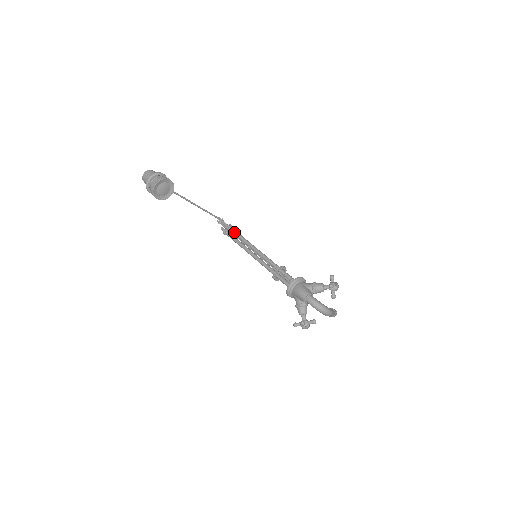
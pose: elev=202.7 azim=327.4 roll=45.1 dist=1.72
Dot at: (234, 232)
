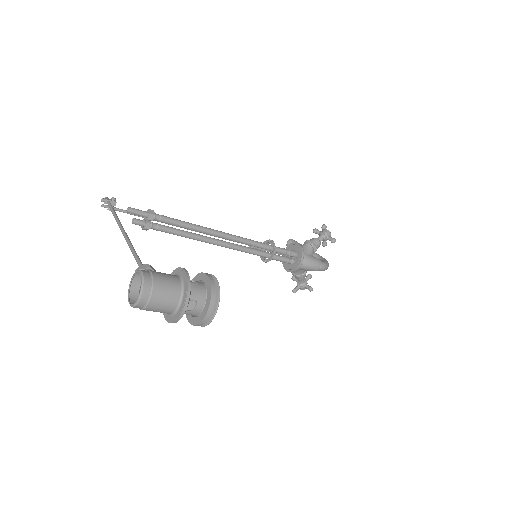
Dot at: (169, 222)
